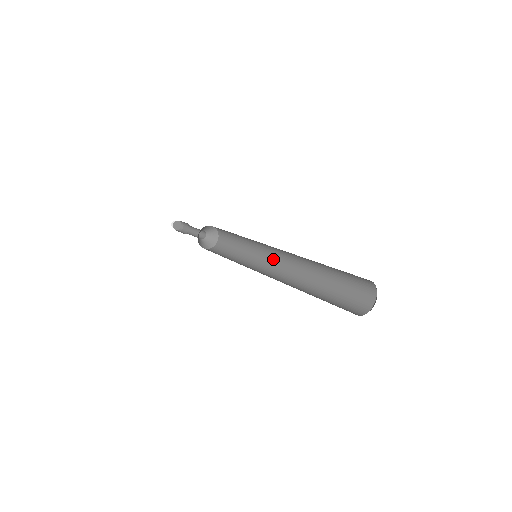
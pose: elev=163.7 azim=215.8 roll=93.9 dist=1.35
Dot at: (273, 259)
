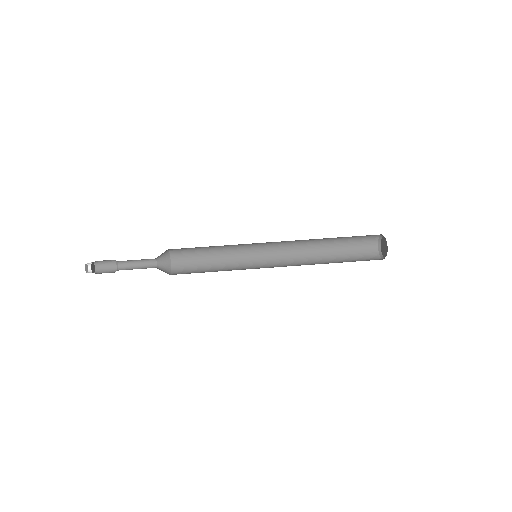
Dot at: (265, 248)
